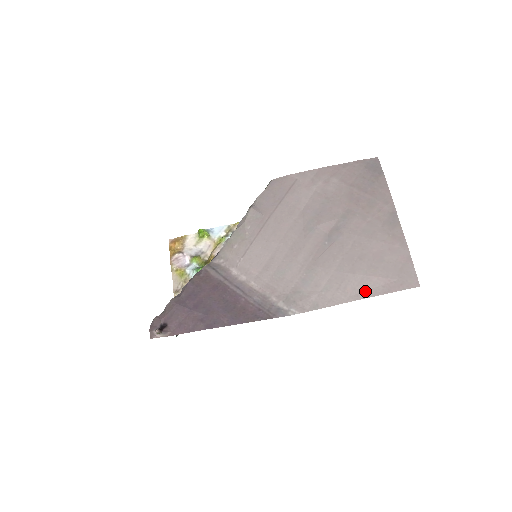
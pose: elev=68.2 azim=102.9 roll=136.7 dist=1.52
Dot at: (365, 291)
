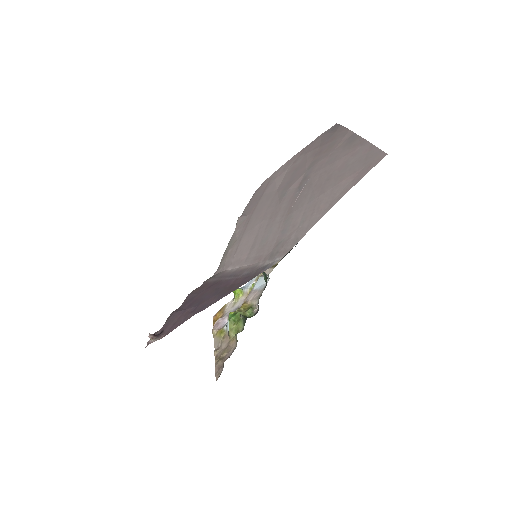
Dot at: (337, 196)
